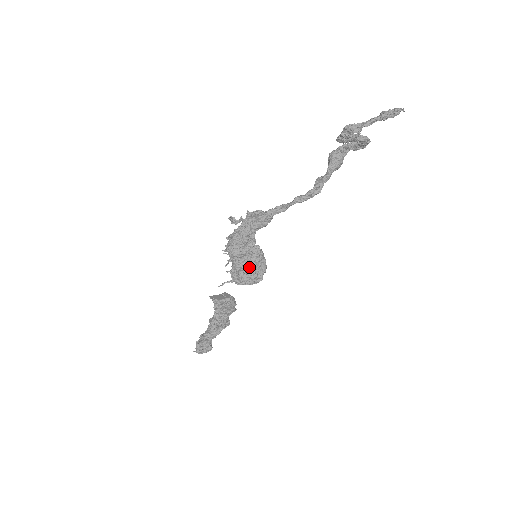
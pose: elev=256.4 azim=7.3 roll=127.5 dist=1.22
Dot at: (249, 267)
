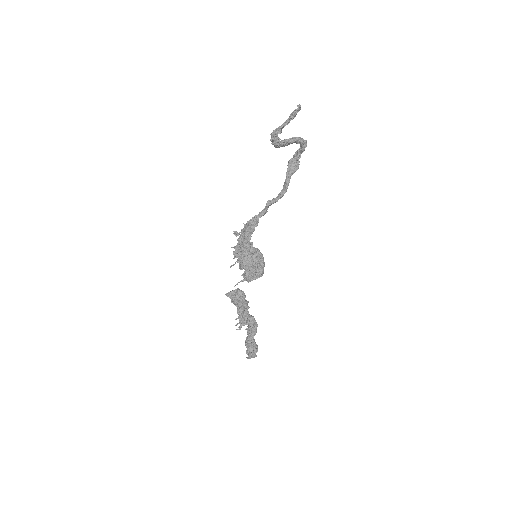
Dot at: (250, 265)
